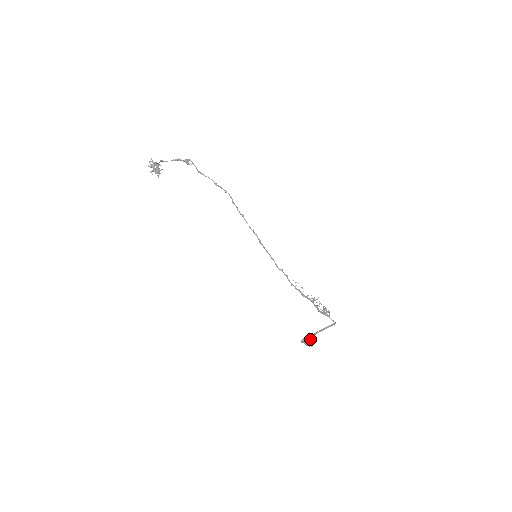
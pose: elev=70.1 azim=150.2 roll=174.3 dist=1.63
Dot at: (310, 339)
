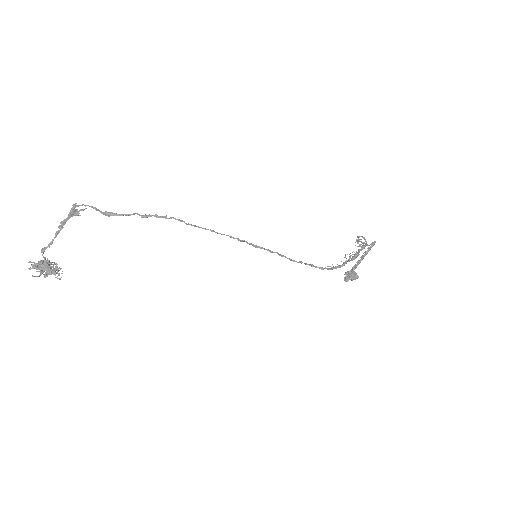
Dot at: (353, 274)
